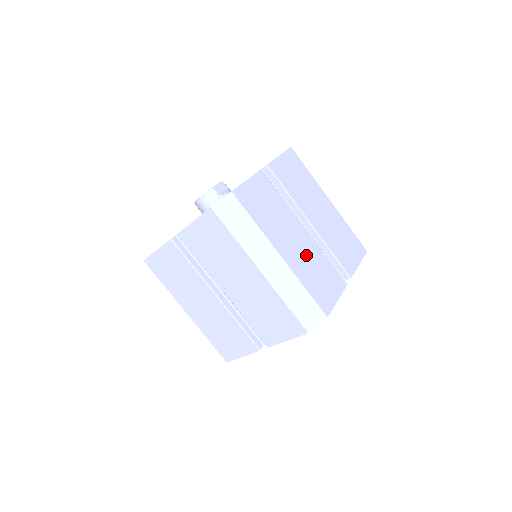
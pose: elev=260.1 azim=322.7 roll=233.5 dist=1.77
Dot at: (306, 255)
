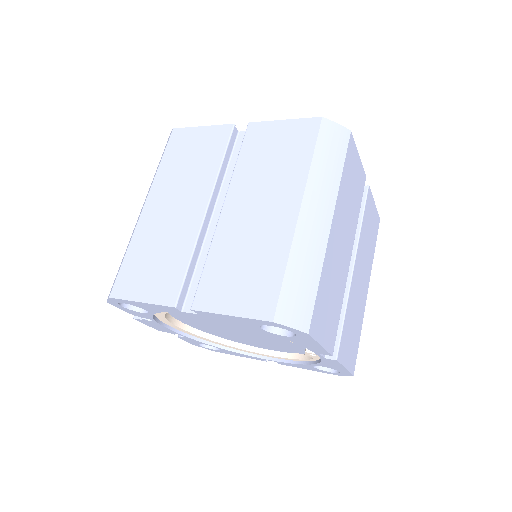
Dot at: (338, 269)
